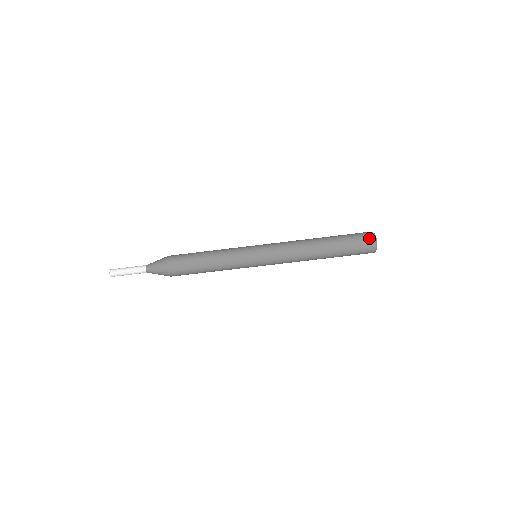
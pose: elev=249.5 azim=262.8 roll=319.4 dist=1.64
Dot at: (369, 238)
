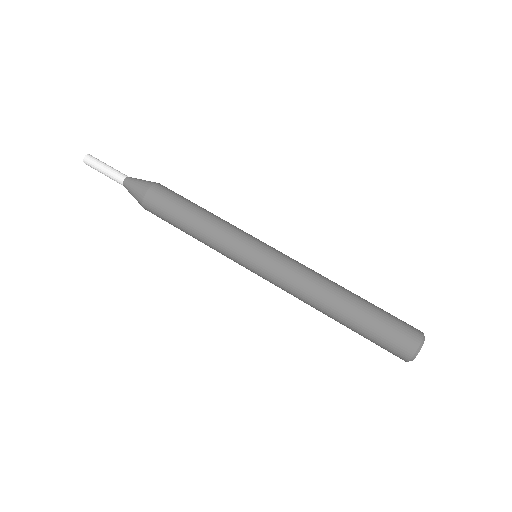
Dot at: (416, 329)
